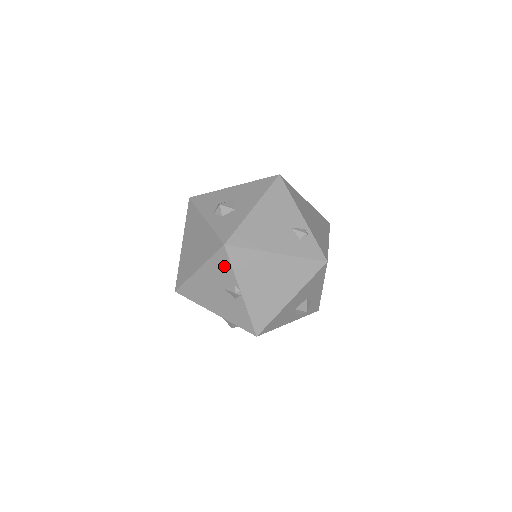
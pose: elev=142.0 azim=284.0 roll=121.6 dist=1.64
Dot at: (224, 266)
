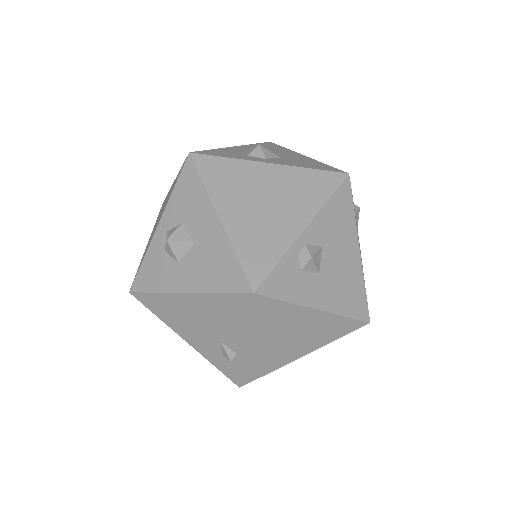
Dot at: occluded
